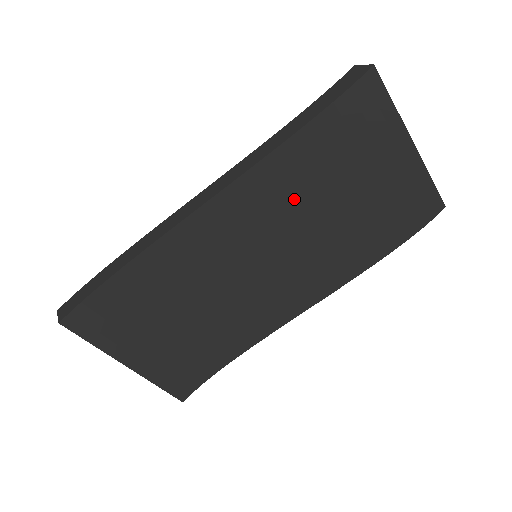
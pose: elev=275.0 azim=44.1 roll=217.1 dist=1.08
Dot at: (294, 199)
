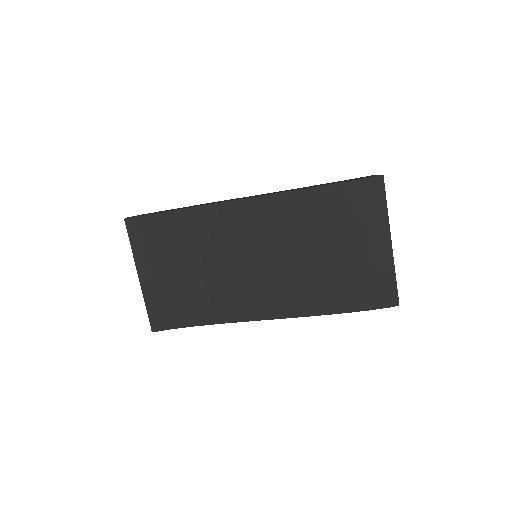
Dot at: (297, 229)
